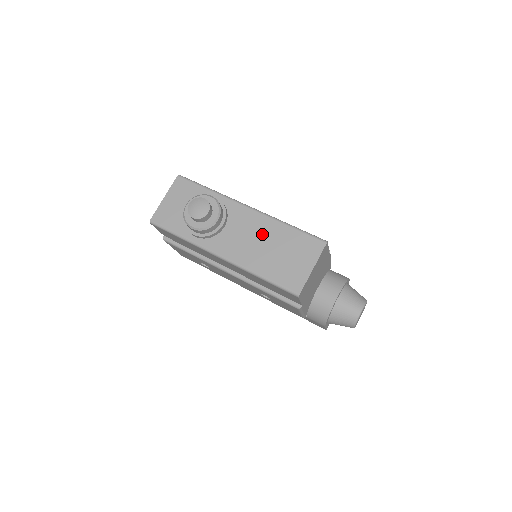
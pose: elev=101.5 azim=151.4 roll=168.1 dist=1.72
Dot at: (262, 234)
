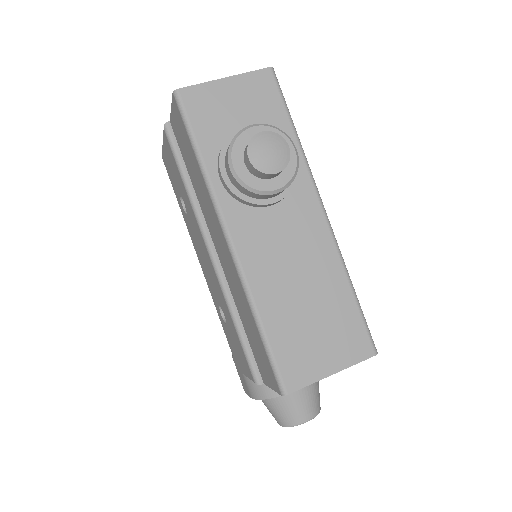
Dot at: (310, 265)
